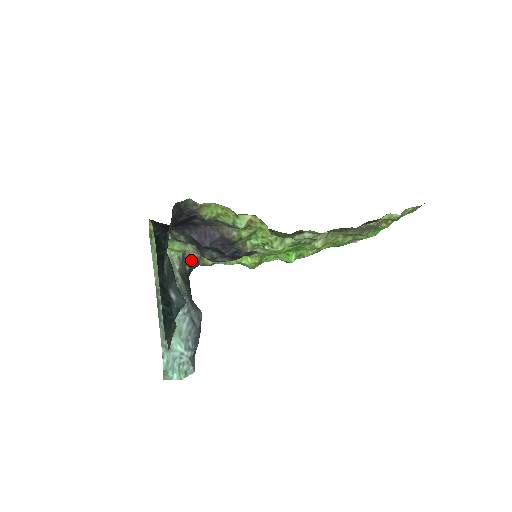
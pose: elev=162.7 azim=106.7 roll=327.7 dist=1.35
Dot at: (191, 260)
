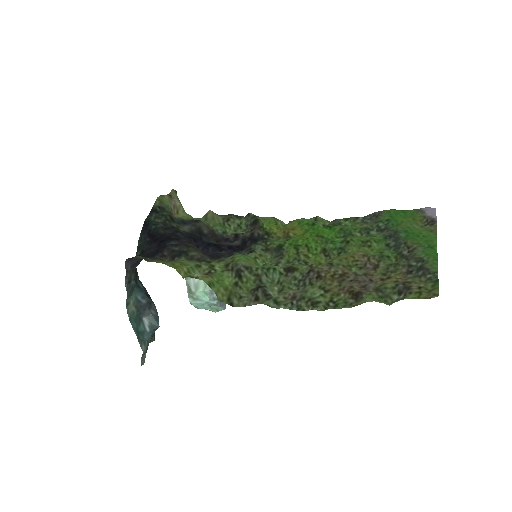
Dot at: (220, 215)
